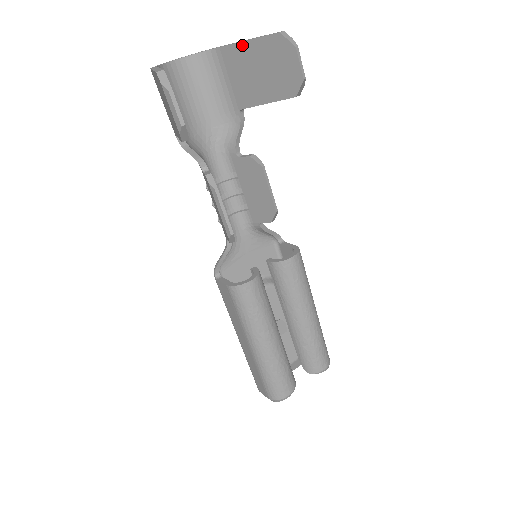
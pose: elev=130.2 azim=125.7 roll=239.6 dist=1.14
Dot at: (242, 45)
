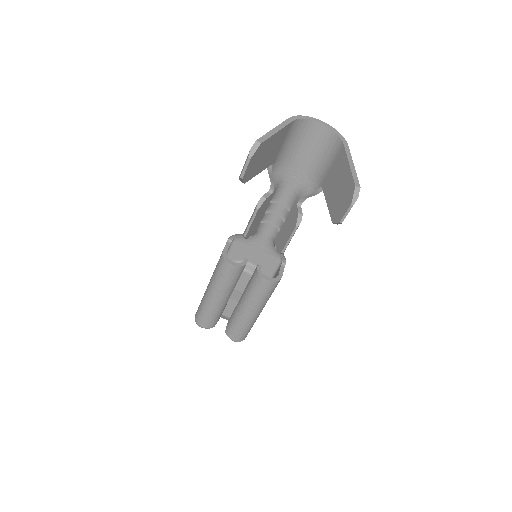
Dot at: (347, 162)
